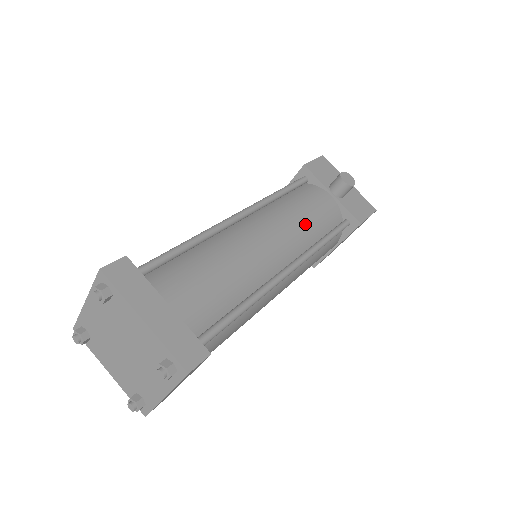
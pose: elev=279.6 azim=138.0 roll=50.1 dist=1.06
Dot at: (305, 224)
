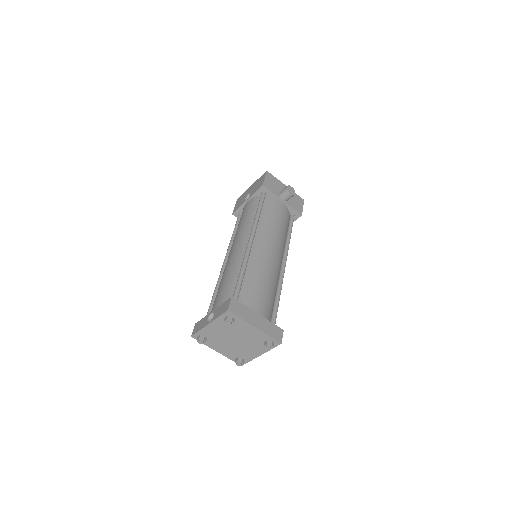
Dot at: (280, 231)
